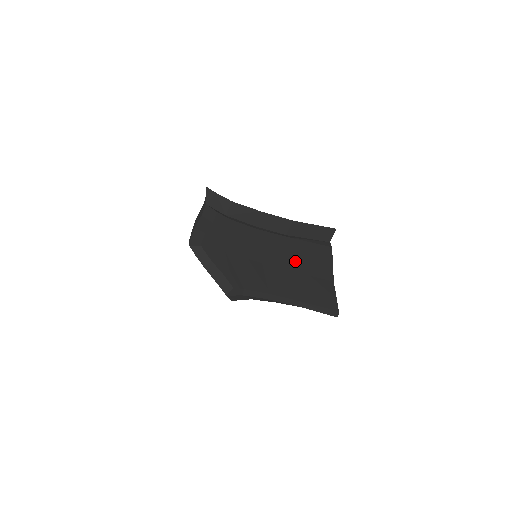
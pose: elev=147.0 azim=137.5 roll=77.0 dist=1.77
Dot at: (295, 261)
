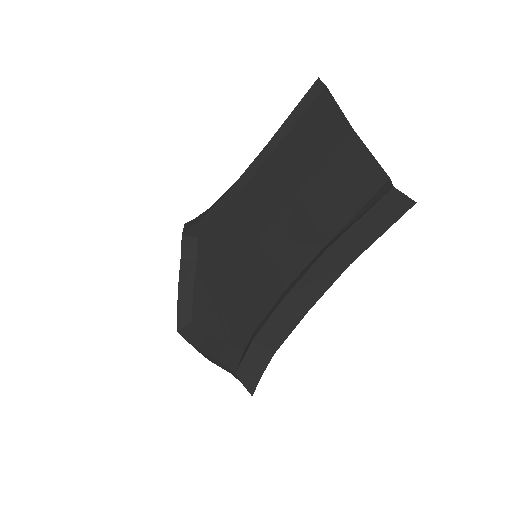
Dot at: (293, 173)
